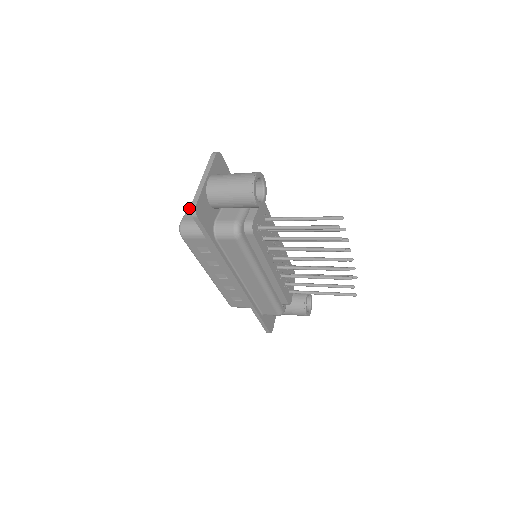
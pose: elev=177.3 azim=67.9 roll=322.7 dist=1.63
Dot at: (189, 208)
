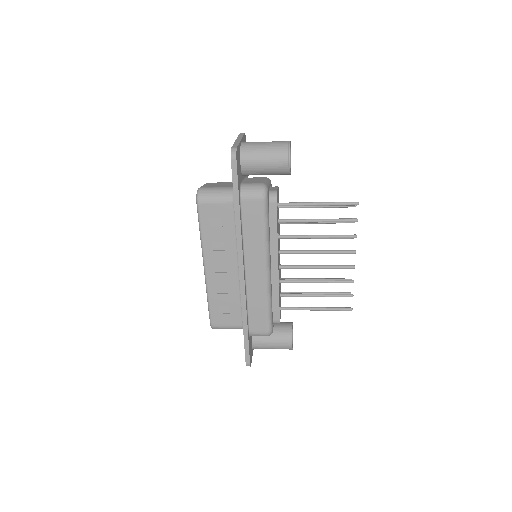
Dot at: (204, 184)
